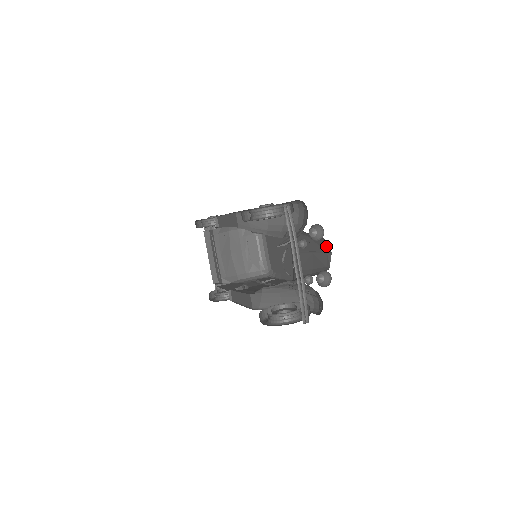
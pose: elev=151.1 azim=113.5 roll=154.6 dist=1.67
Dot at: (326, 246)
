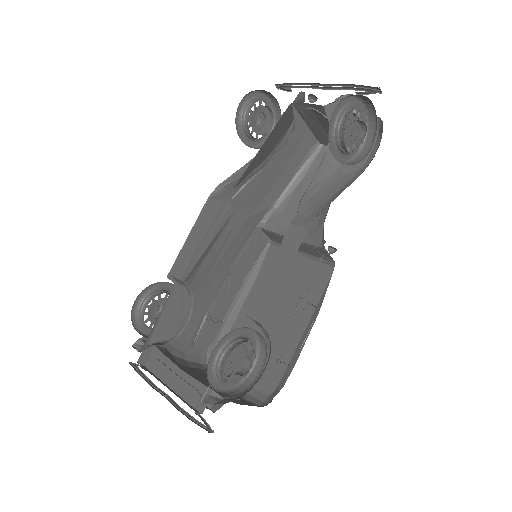
Dot at: occluded
